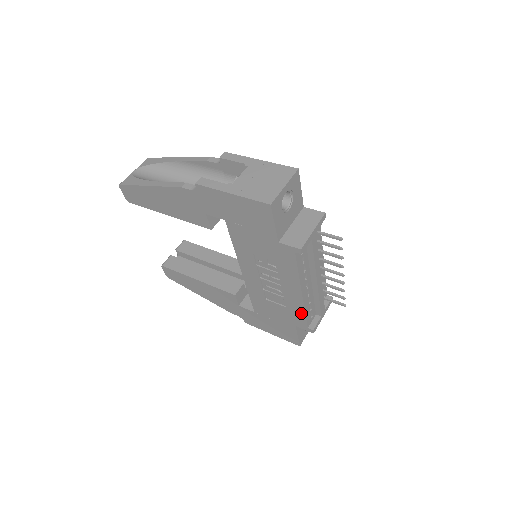
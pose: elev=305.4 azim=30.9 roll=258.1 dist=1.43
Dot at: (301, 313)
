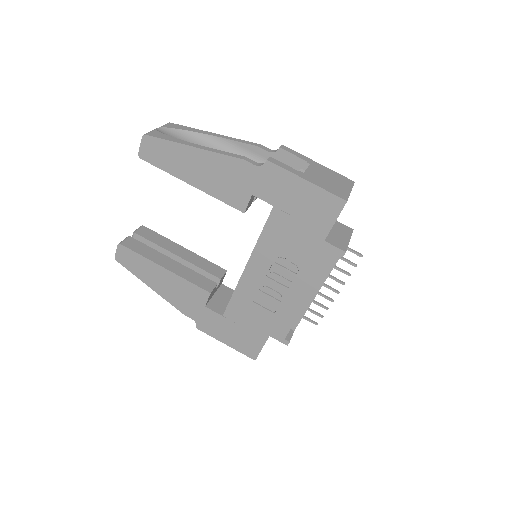
Dot at: (289, 321)
